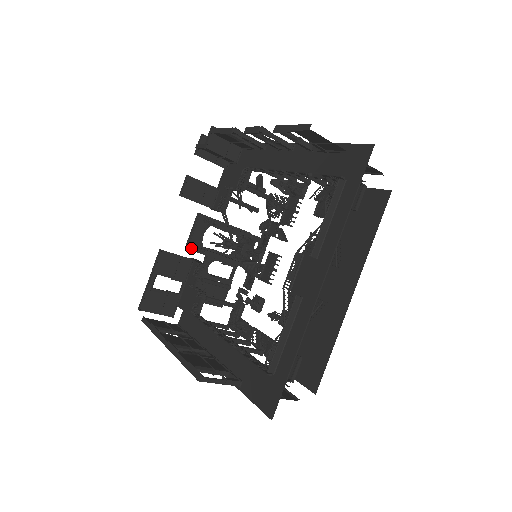
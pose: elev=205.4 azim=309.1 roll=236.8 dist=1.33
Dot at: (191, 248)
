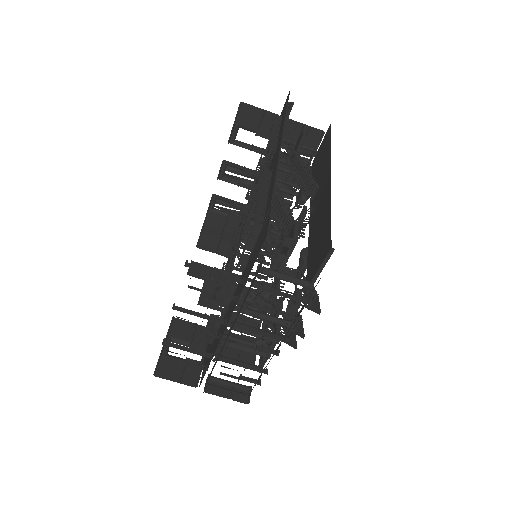
Dot at: (202, 304)
